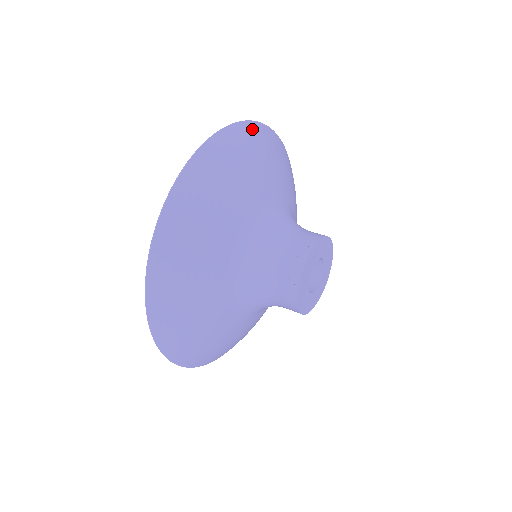
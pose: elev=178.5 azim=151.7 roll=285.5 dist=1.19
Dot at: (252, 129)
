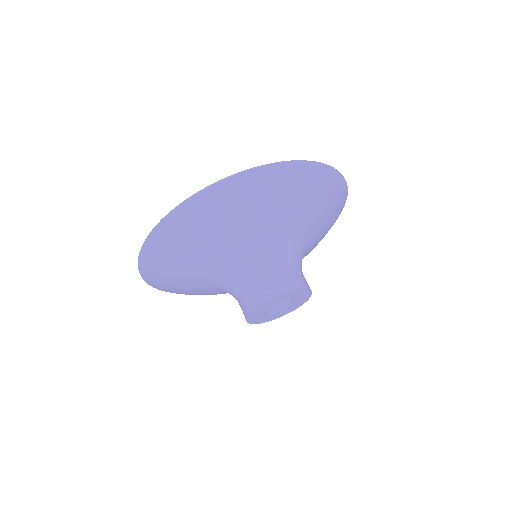
Dot at: (314, 171)
